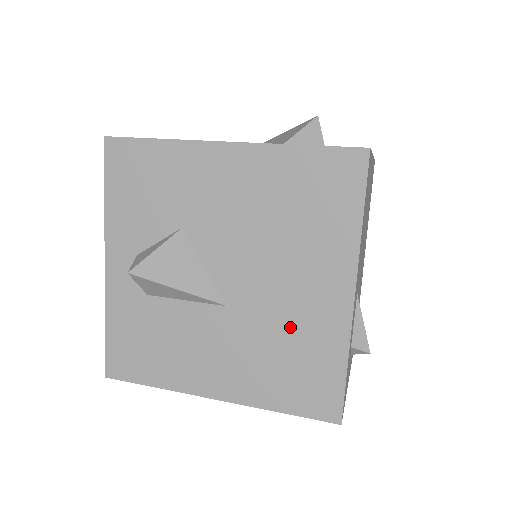
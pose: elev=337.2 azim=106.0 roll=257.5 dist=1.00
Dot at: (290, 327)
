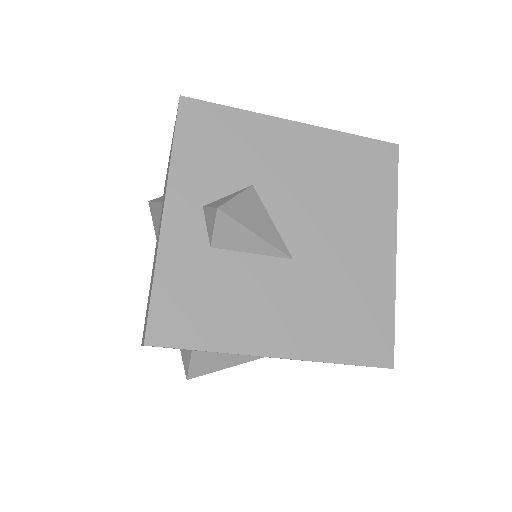
Dot at: (348, 278)
